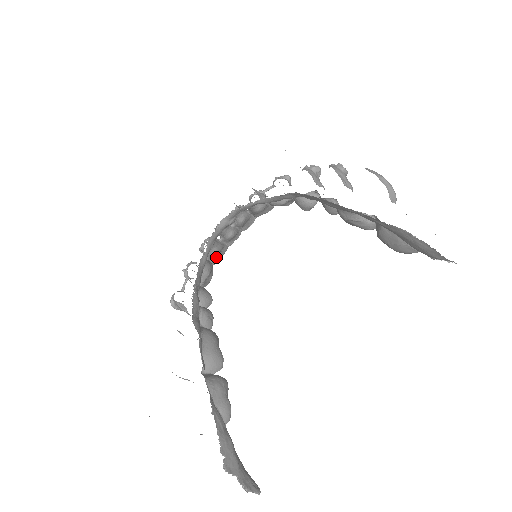
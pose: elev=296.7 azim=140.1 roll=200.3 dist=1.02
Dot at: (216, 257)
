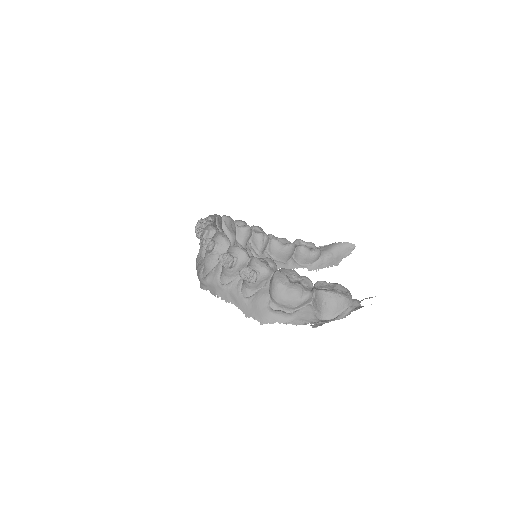
Dot at: (221, 225)
